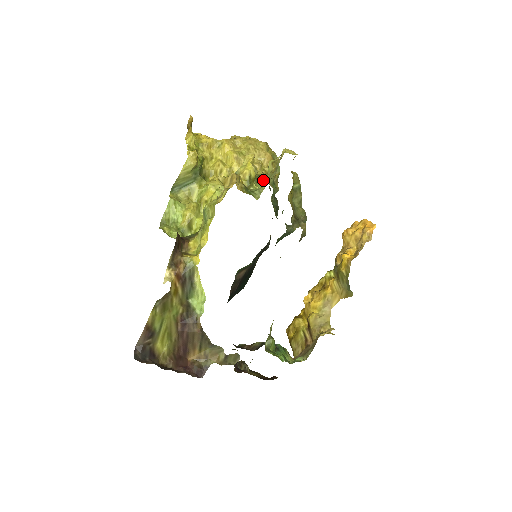
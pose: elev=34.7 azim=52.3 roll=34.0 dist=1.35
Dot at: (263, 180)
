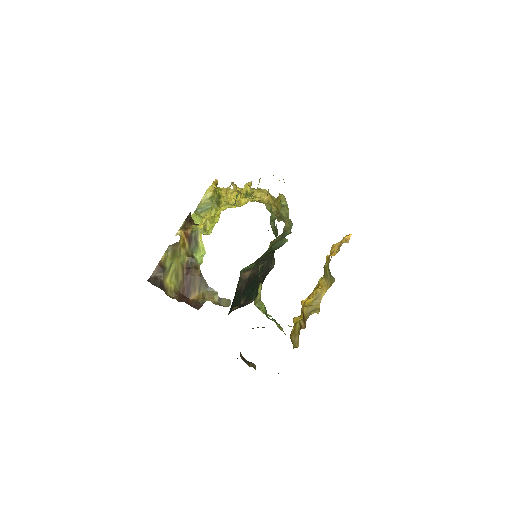
Dot at: occluded
